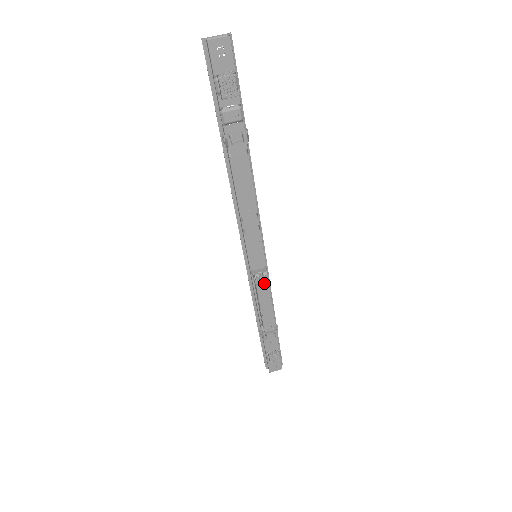
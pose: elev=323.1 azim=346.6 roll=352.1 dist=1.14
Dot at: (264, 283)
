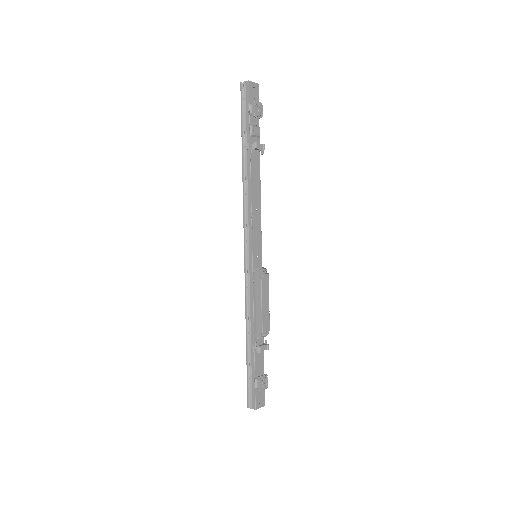
Dot at: (266, 278)
